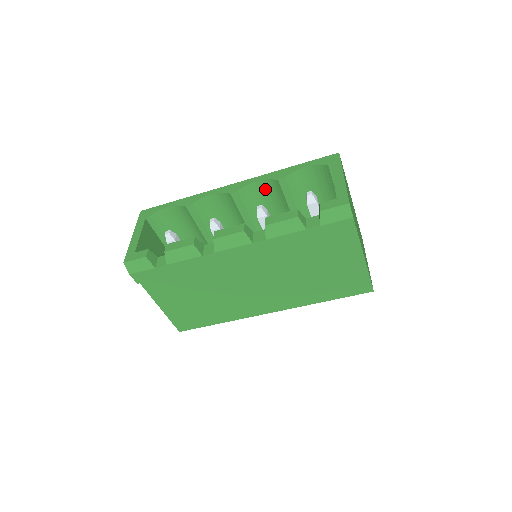
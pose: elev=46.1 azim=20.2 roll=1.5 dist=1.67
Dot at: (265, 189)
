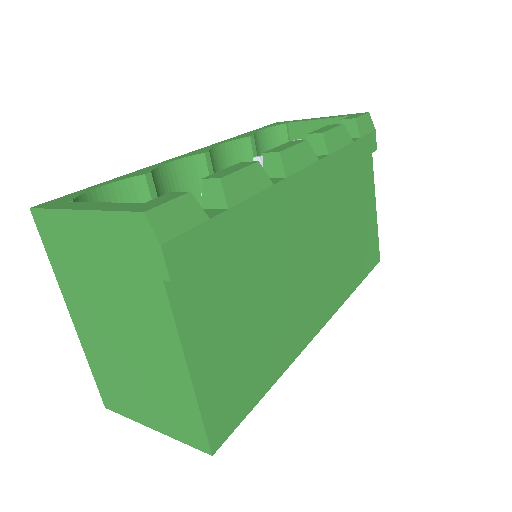
Dot at: (229, 159)
